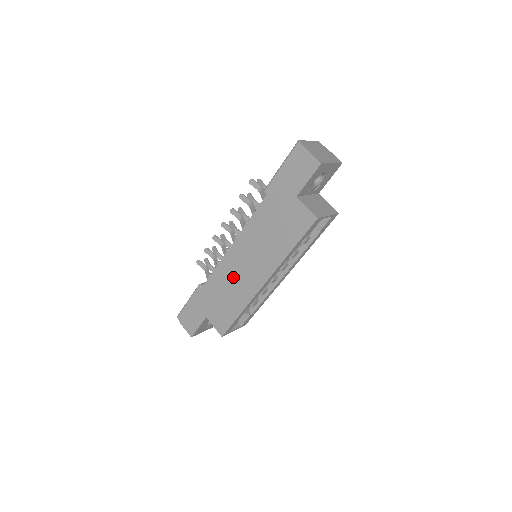
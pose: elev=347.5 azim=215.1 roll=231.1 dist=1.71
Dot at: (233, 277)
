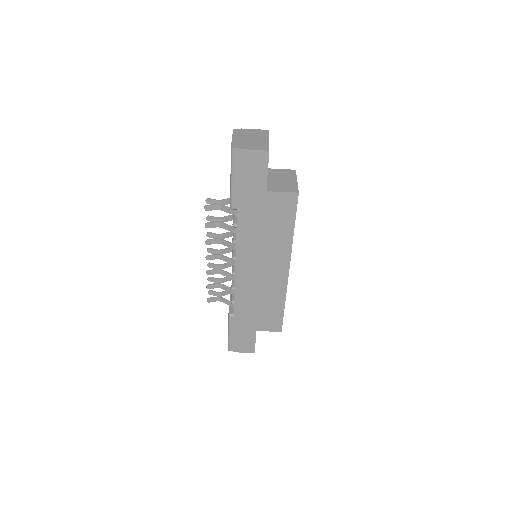
Dot at: (257, 288)
